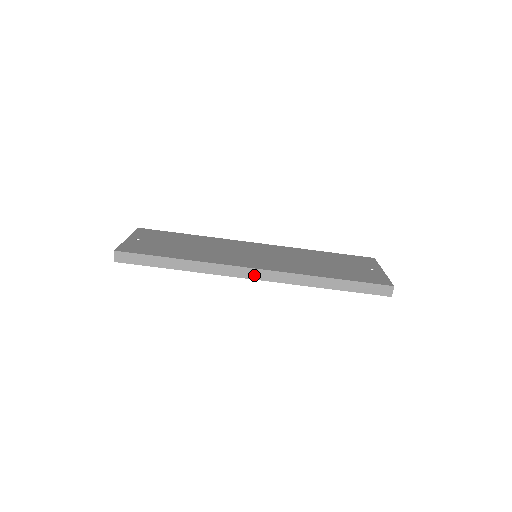
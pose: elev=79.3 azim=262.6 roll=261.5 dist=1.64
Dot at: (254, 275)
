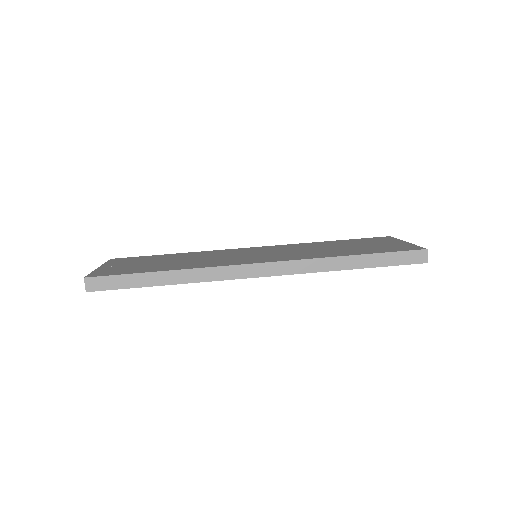
Dot at: (260, 271)
